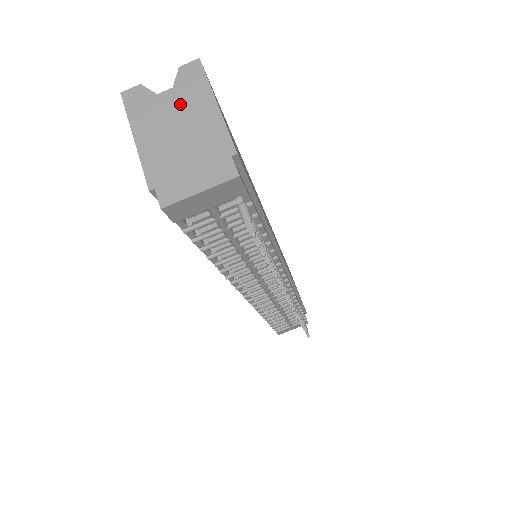
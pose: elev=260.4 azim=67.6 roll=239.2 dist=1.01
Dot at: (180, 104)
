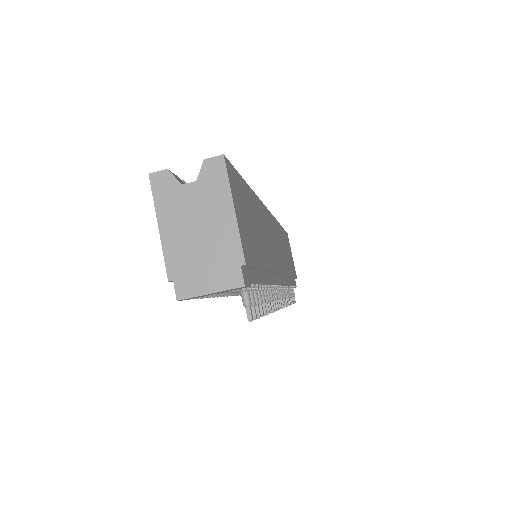
Dot at: (201, 201)
